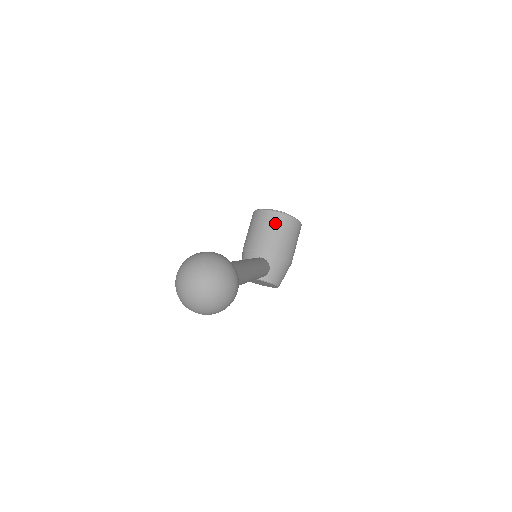
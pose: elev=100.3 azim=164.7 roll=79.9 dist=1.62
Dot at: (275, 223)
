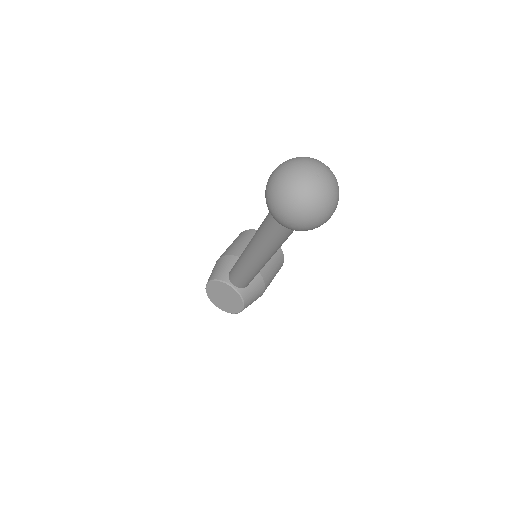
Dot at: occluded
